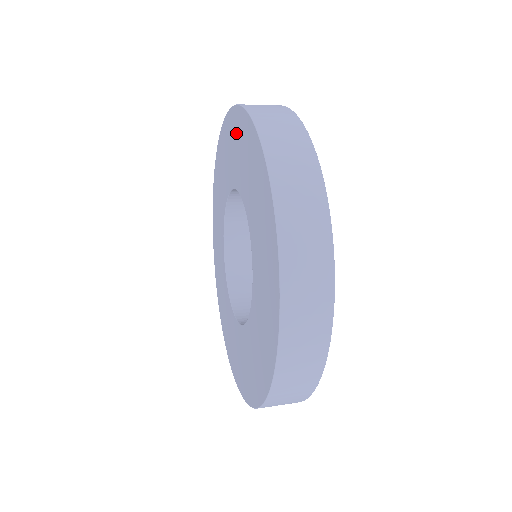
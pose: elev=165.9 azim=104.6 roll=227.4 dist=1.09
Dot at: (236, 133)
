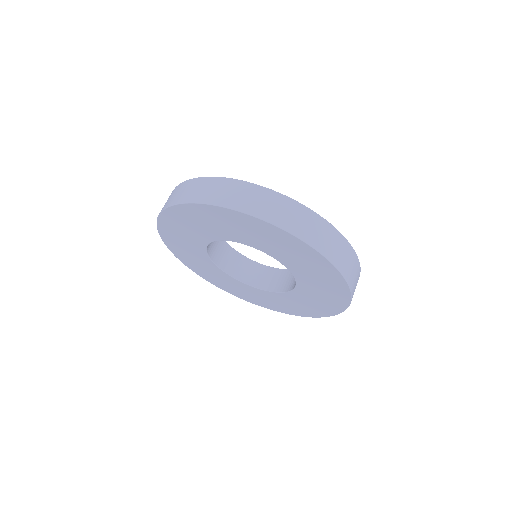
Dot at: (318, 268)
